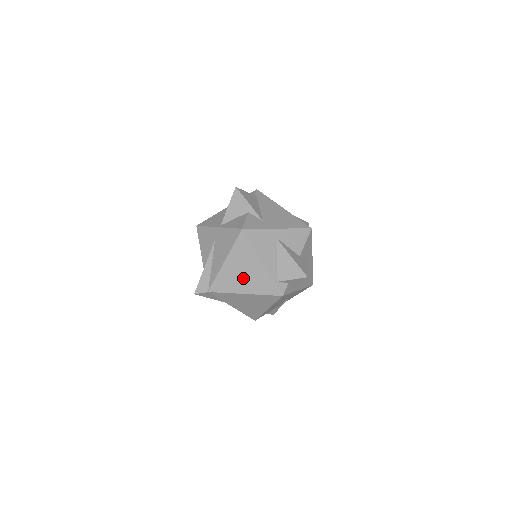
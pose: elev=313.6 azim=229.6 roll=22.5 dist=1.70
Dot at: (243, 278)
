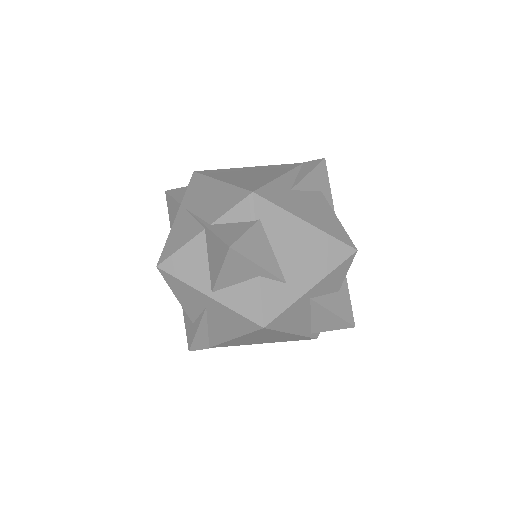
Dot at: (262, 340)
